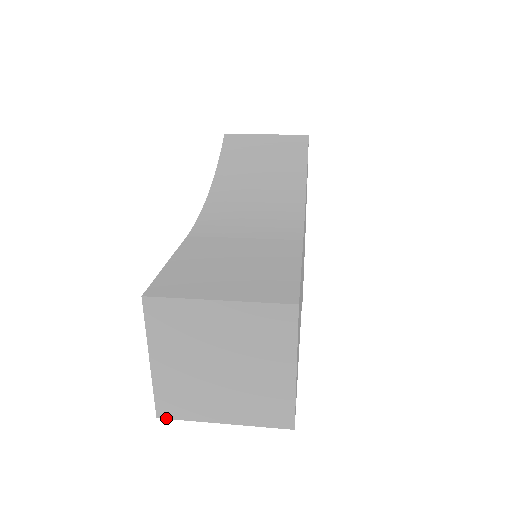
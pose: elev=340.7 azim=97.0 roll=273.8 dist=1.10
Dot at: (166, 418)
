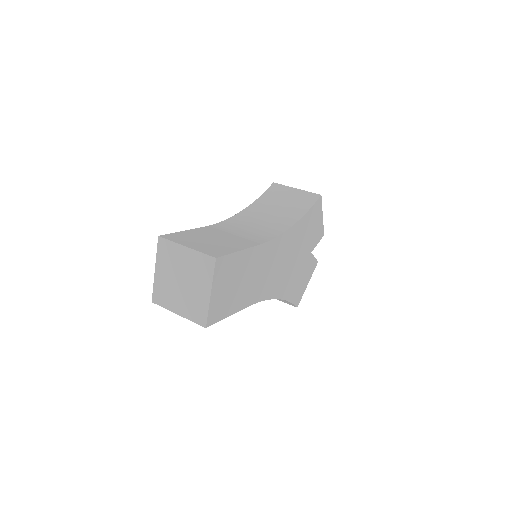
Dot at: (155, 303)
